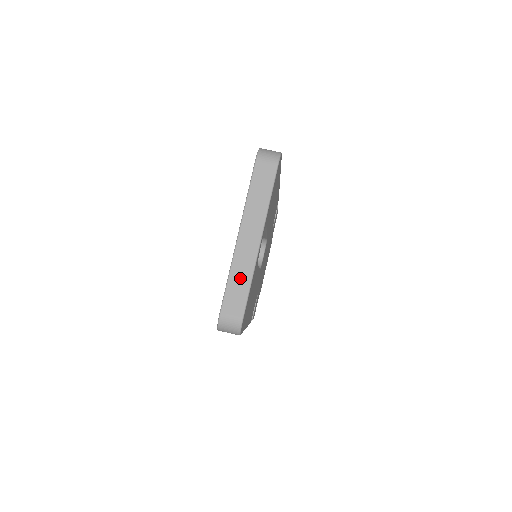
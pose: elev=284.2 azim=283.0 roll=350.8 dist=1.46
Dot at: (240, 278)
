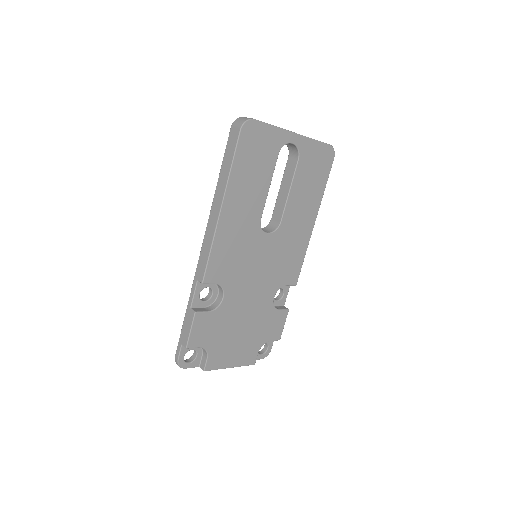
Dot at: occluded
